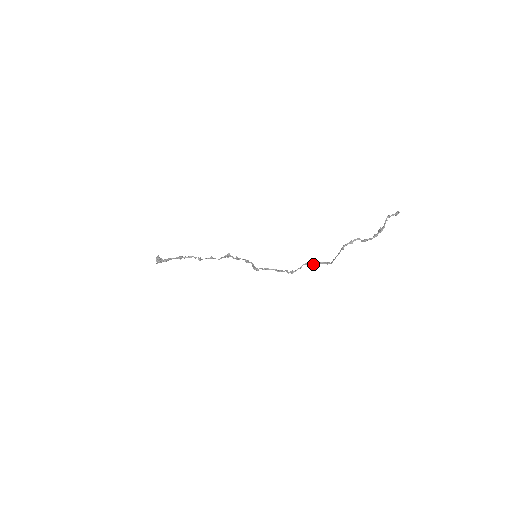
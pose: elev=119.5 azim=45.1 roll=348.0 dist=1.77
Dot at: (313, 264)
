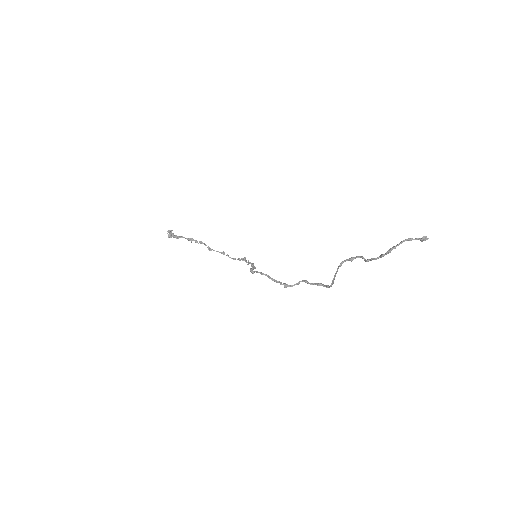
Dot at: (311, 283)
